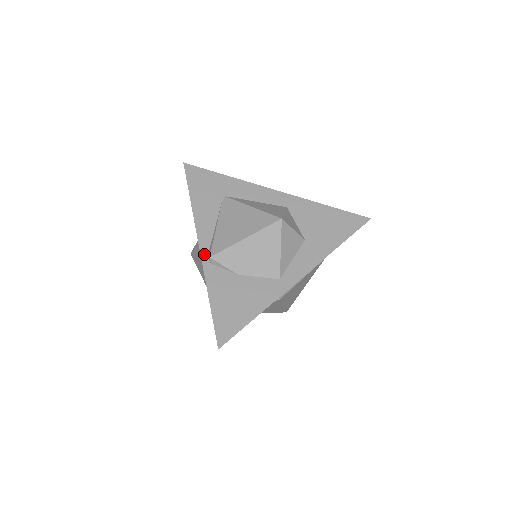
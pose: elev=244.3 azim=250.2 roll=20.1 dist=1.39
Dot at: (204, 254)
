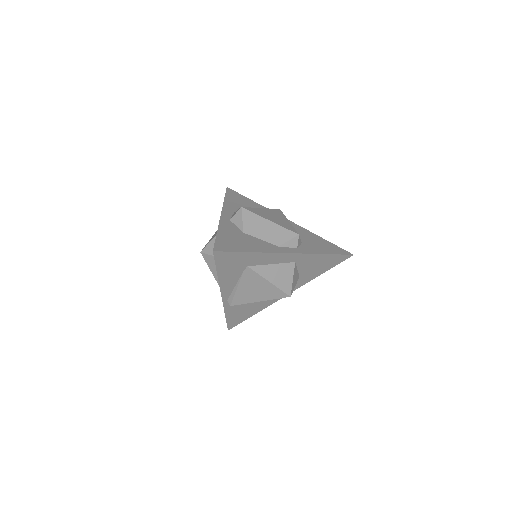
Dot at: (225, 300)
